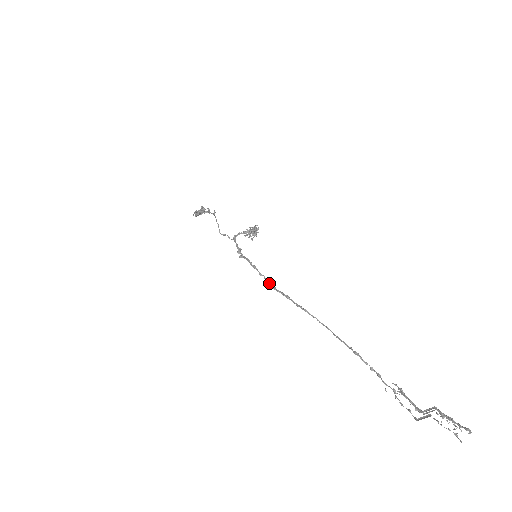
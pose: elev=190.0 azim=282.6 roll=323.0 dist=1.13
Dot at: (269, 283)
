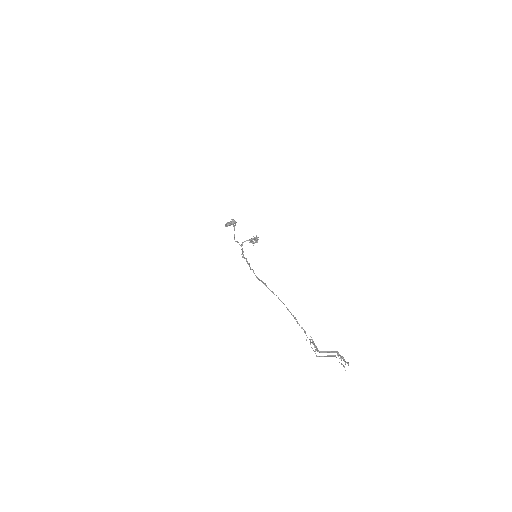
Dot at: (255, 275)
